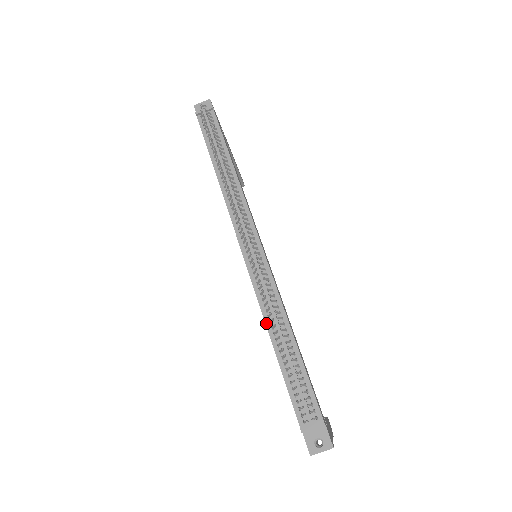
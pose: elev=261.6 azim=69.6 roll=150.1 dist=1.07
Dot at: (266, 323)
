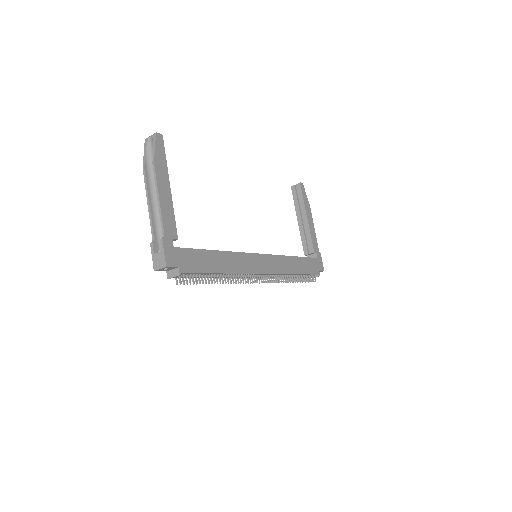
Dot at: occluded
